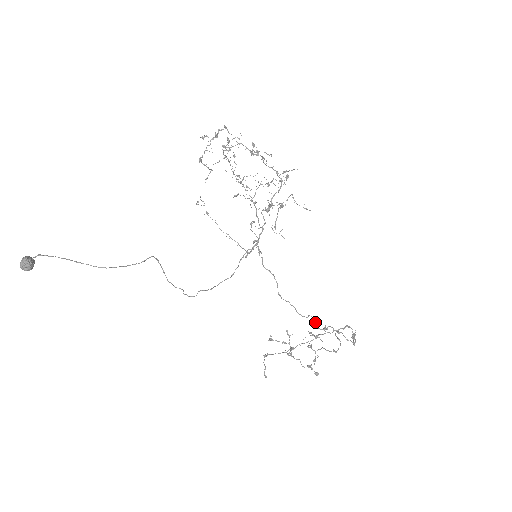
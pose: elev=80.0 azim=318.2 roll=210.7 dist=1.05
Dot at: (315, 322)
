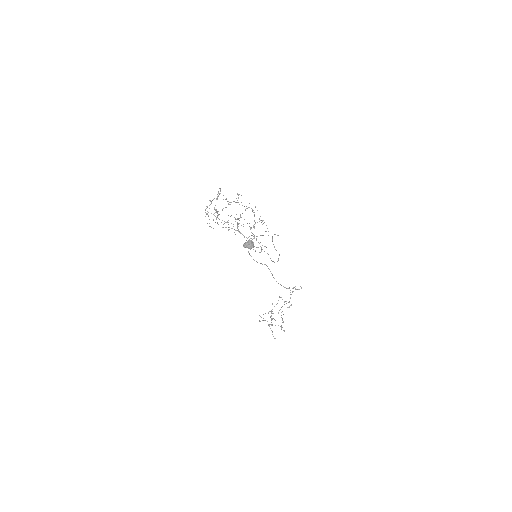
Dot at: (285, 287)
